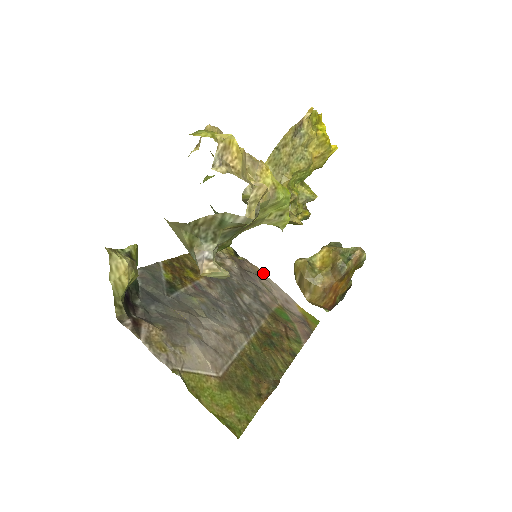
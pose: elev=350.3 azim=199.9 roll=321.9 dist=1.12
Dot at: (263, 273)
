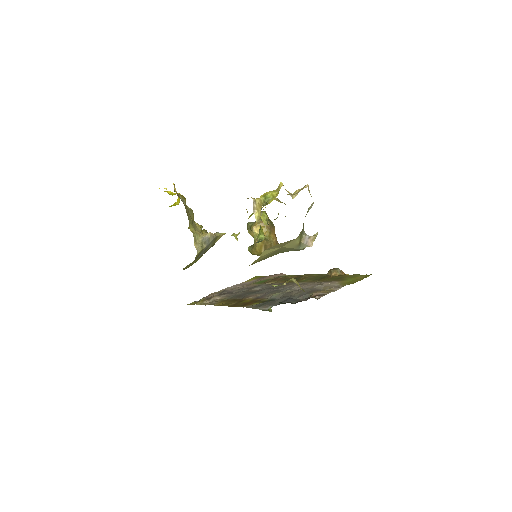
Dot at: occluded
